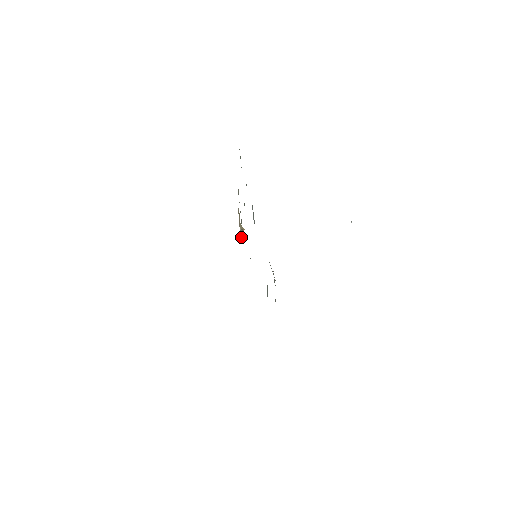
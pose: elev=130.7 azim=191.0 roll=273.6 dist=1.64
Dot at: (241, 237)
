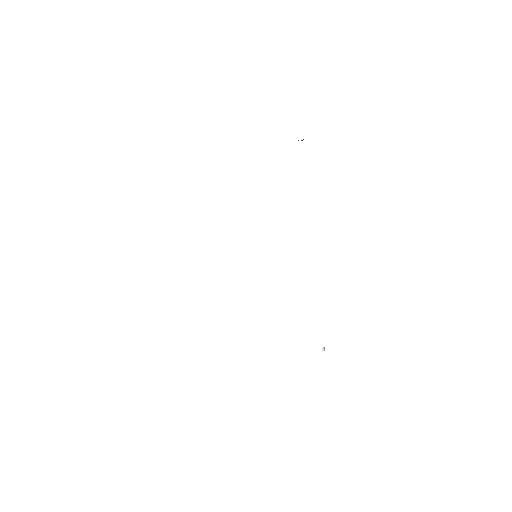
Dot at: occluded
